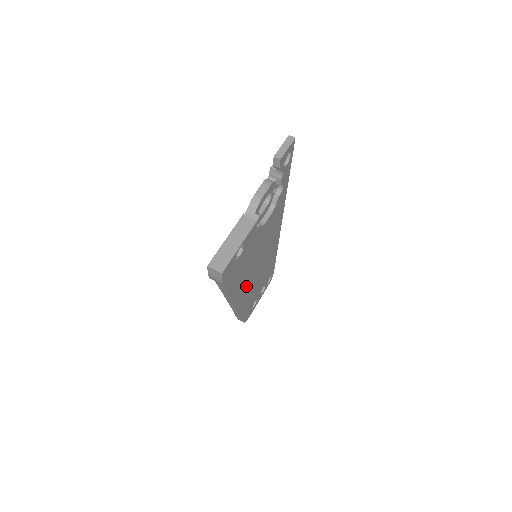
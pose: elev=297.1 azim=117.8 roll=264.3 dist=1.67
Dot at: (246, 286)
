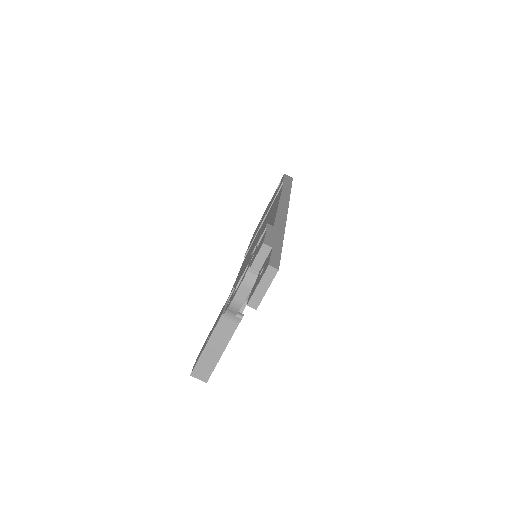
Dot at: occluded
